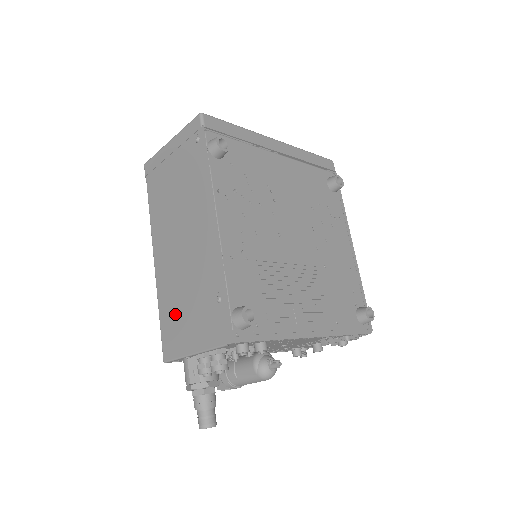
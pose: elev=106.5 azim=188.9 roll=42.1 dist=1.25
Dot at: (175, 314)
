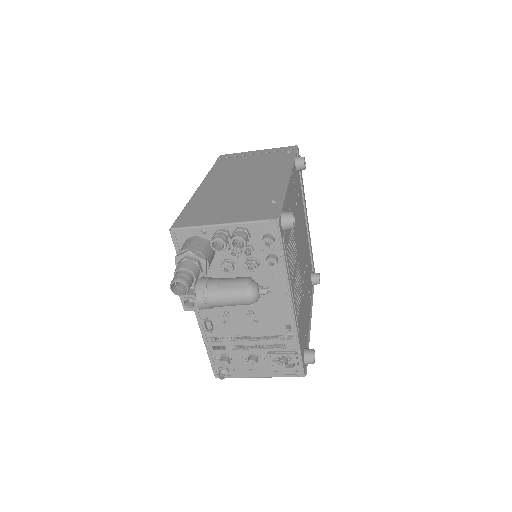
Dot at: (209, 207)
